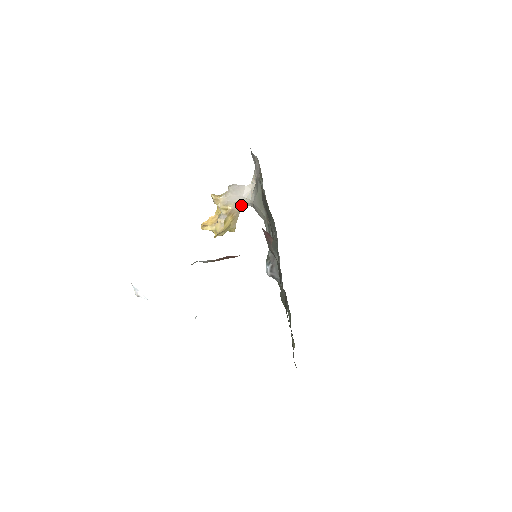
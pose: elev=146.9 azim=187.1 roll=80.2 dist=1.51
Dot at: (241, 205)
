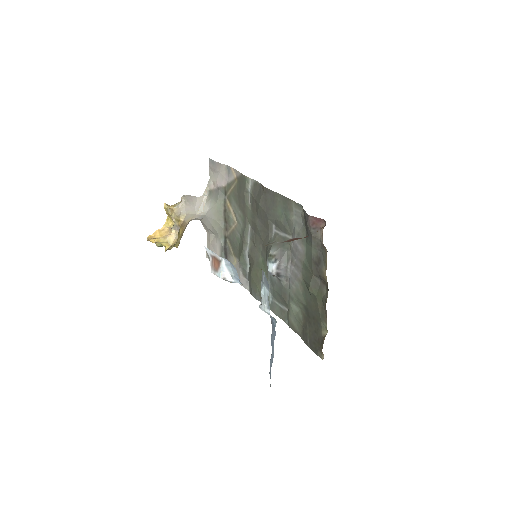
Dot at: (191, 217)
